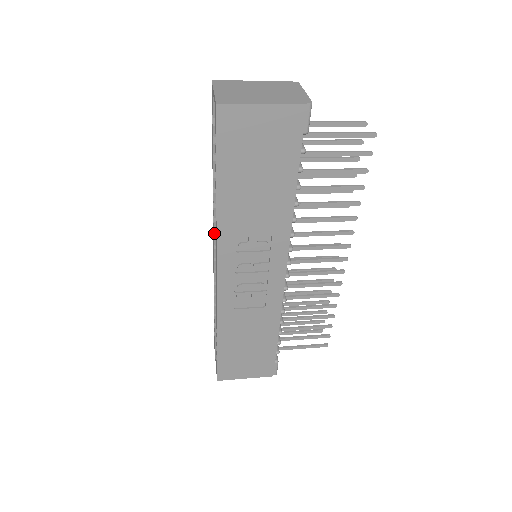
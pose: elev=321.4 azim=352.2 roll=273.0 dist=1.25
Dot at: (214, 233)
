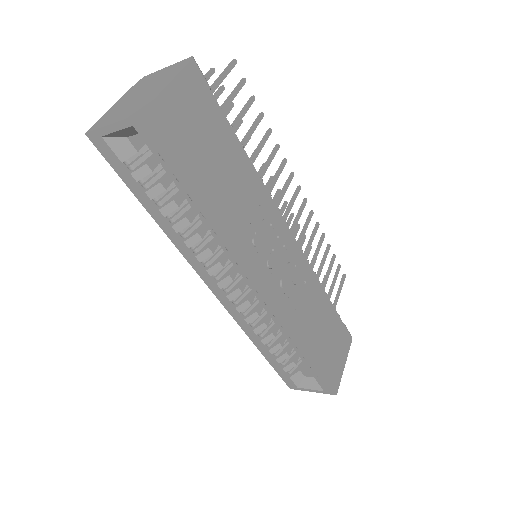
Dot at: (209, 281)
